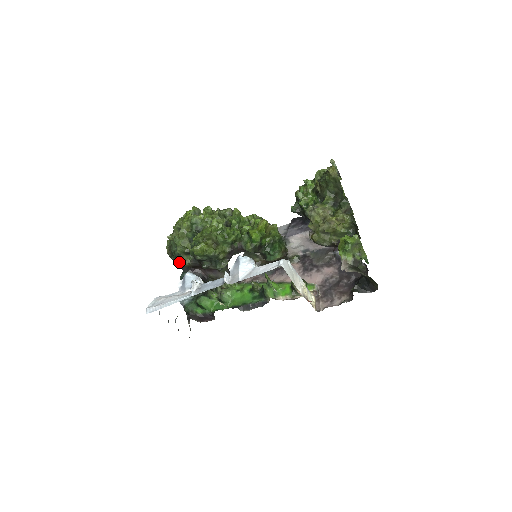
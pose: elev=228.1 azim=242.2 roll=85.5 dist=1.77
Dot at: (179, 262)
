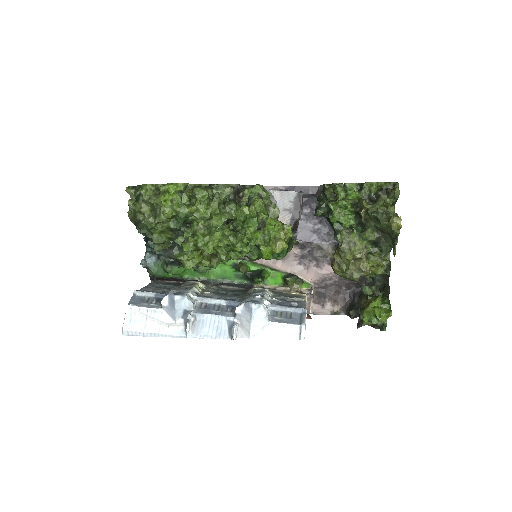
Dot at: occluded
